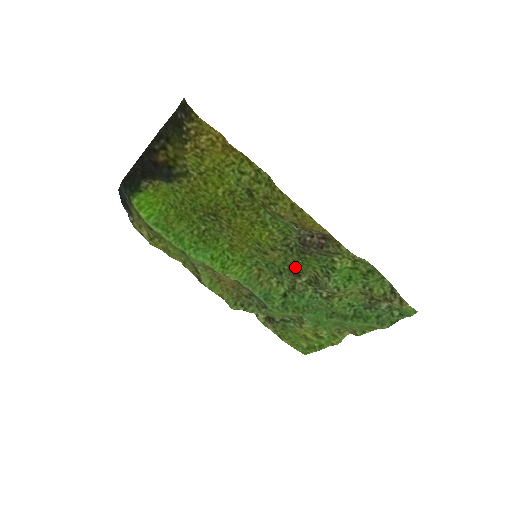
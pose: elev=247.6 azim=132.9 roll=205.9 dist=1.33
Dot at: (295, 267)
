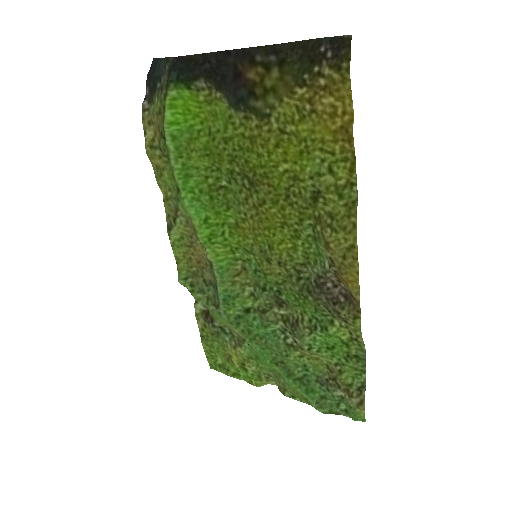
Dot at: (285, 295)
